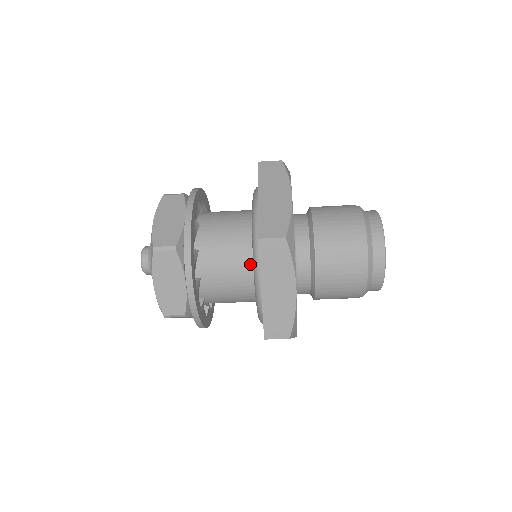
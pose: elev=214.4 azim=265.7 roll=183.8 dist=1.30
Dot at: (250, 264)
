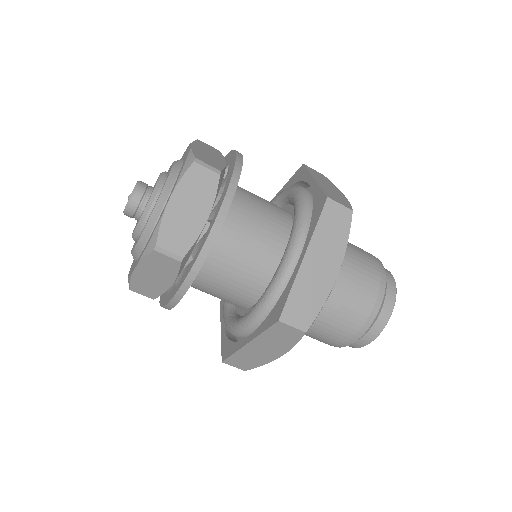
Dot at: (277, 241)
